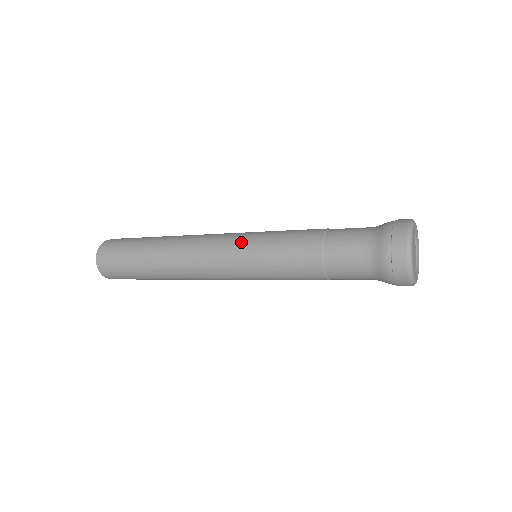
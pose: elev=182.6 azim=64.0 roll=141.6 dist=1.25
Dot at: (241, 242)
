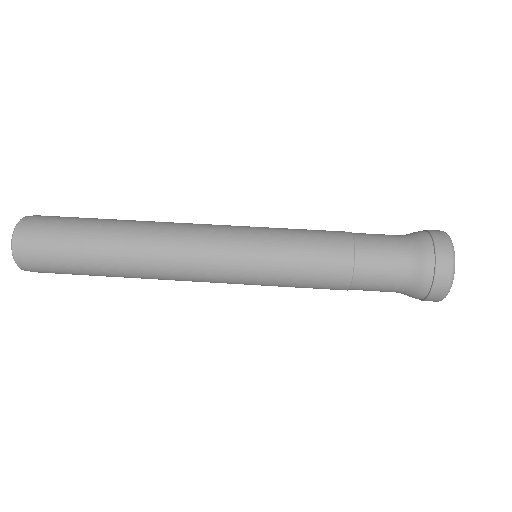
Dot at: (247, 284)
